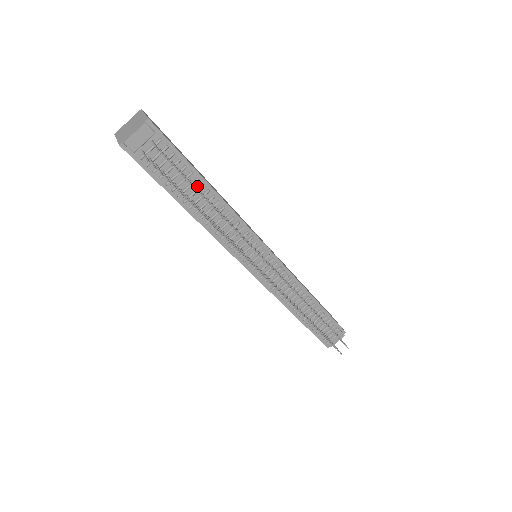
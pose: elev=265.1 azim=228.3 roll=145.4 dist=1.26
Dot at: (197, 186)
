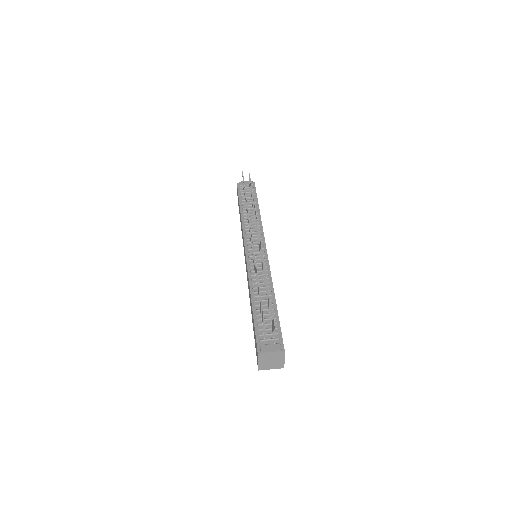
Dot at: occluded
